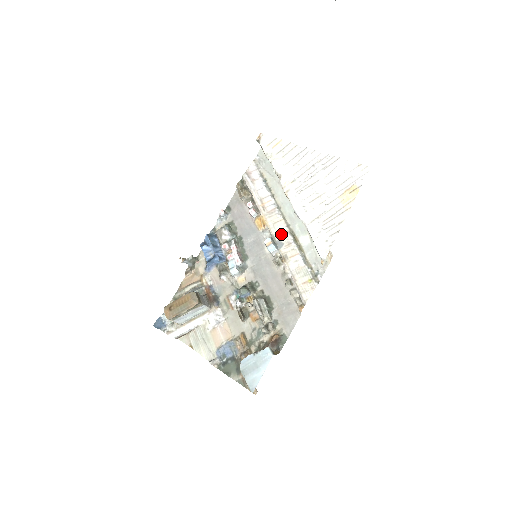
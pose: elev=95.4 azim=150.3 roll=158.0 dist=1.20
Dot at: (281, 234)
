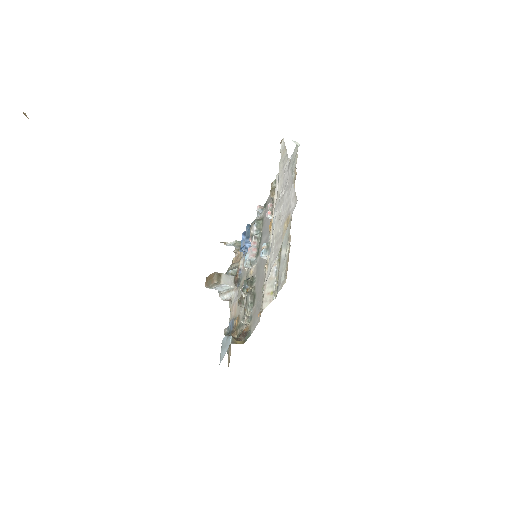
Dot at: occluded
